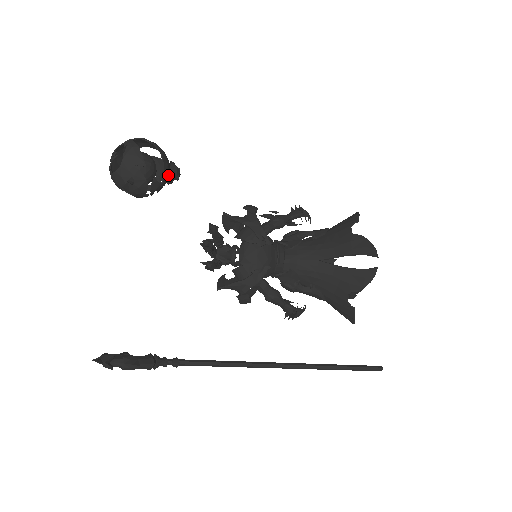
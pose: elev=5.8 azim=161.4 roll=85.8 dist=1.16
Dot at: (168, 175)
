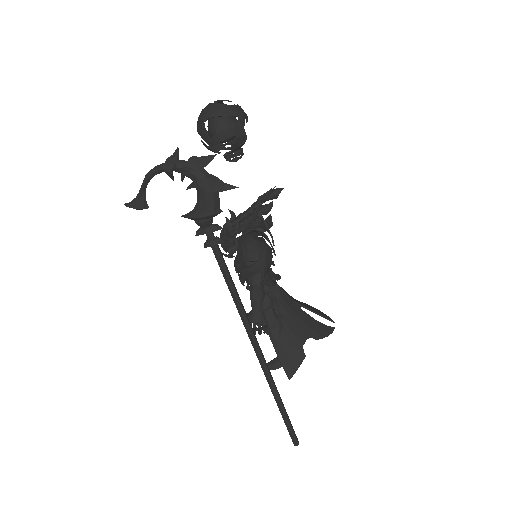
Dot at: occluded
